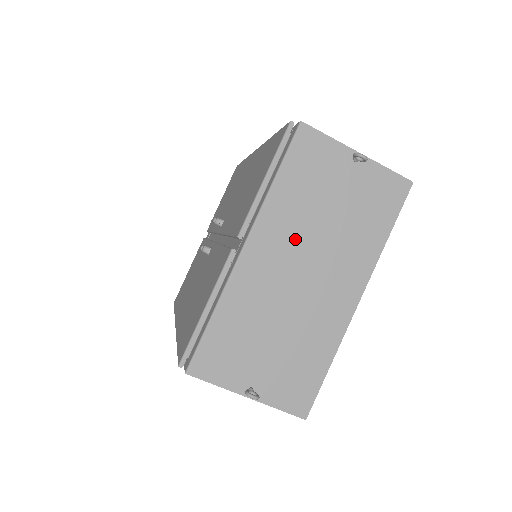
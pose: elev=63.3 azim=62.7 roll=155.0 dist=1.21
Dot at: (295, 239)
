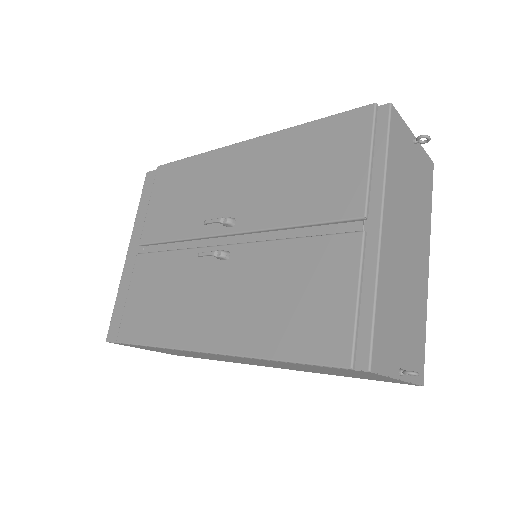
Dot at: (401, 215)
